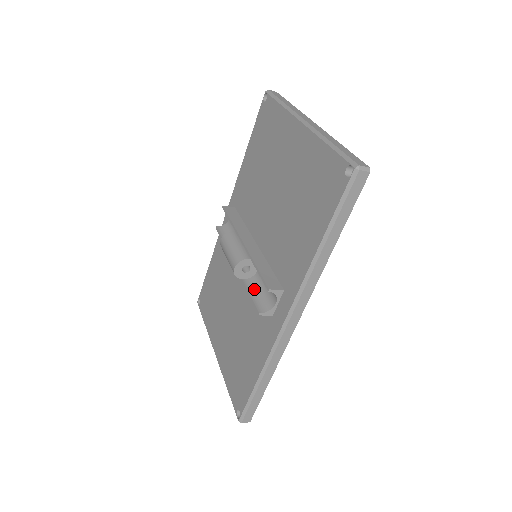
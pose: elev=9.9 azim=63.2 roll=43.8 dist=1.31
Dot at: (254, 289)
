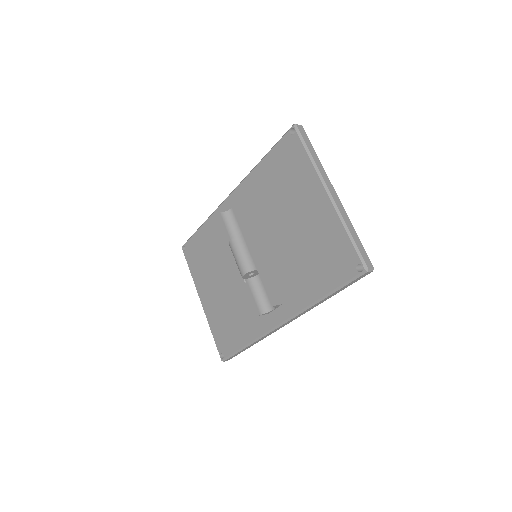
Dot at: (255, 290)
